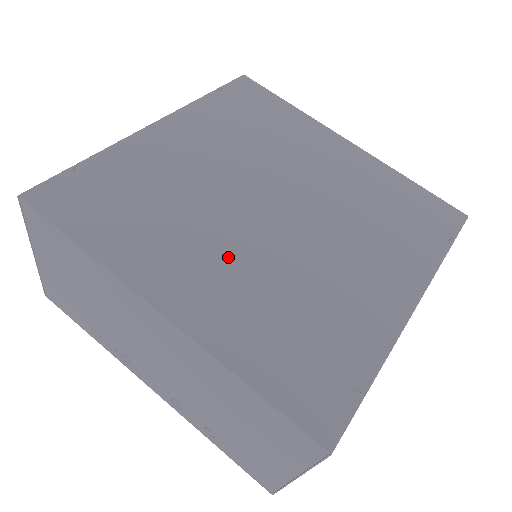
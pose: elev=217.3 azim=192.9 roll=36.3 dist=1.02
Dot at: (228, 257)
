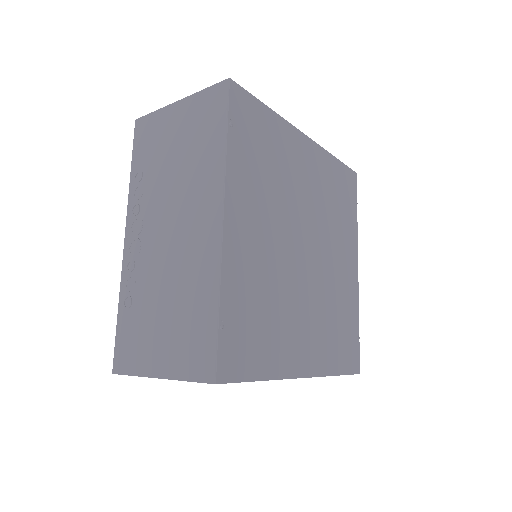
Dot at: (307, 313)
